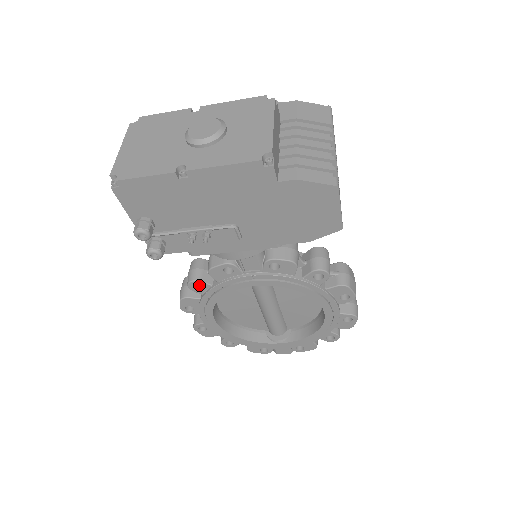
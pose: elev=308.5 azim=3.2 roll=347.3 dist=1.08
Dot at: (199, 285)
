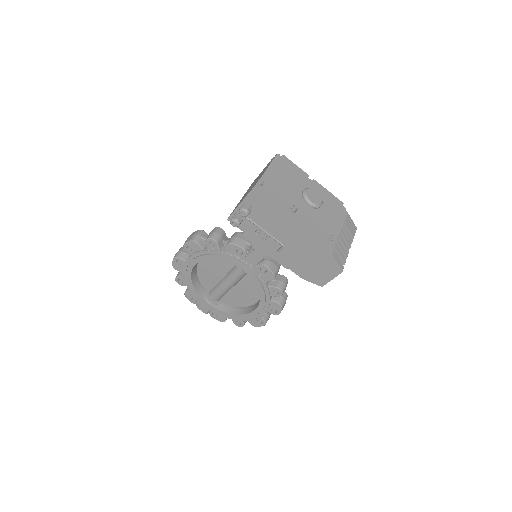
Dot at: (211, 243)
